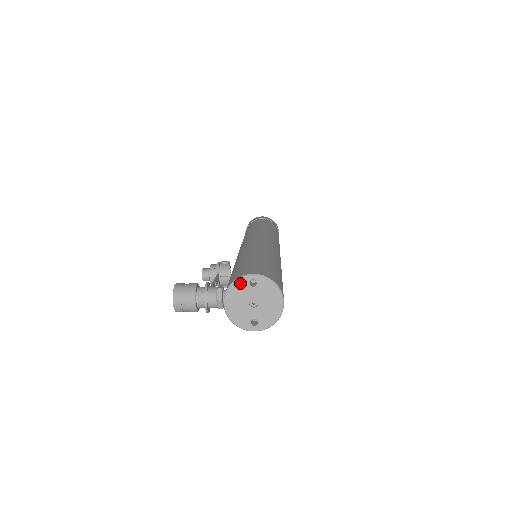
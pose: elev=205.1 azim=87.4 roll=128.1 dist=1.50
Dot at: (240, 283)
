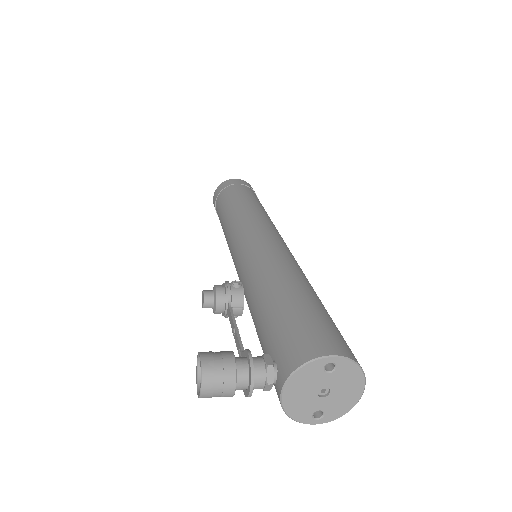
Dot at: (311, 368)
